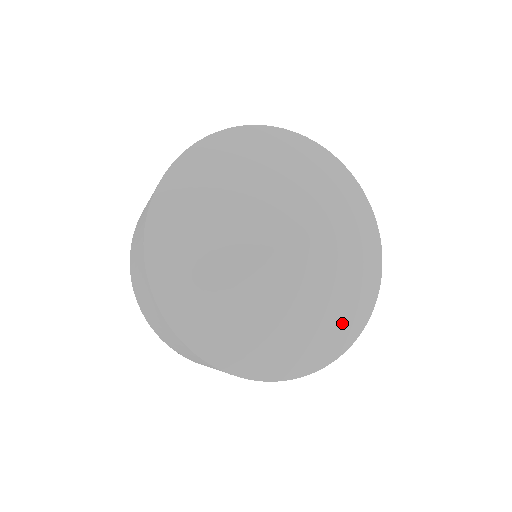
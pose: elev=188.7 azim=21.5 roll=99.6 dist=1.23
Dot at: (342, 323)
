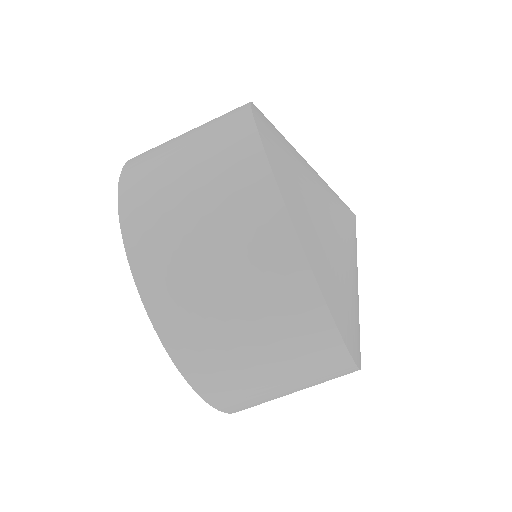
Dot at: (323, 253)
